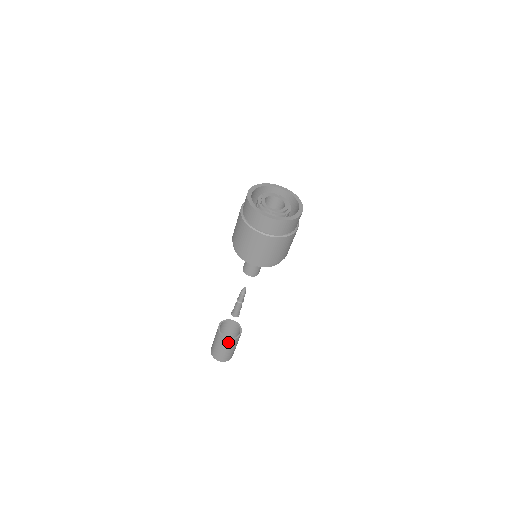
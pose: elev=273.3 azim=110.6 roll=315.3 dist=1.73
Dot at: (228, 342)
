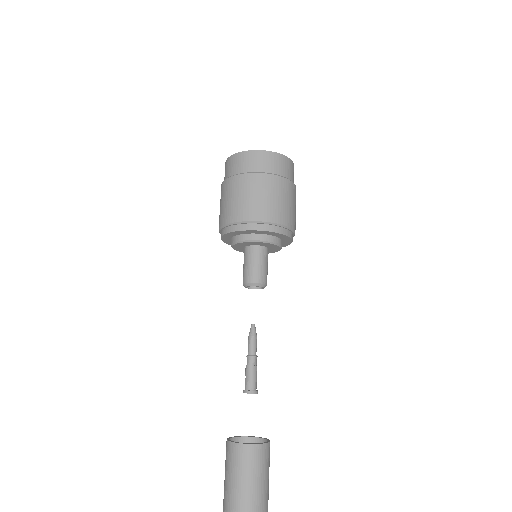
Dot at: (252, 455)
